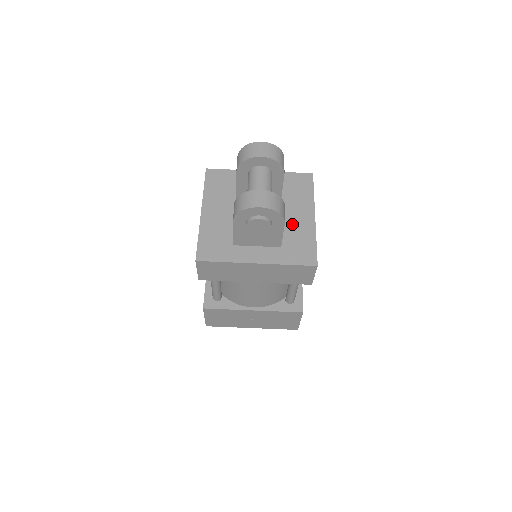
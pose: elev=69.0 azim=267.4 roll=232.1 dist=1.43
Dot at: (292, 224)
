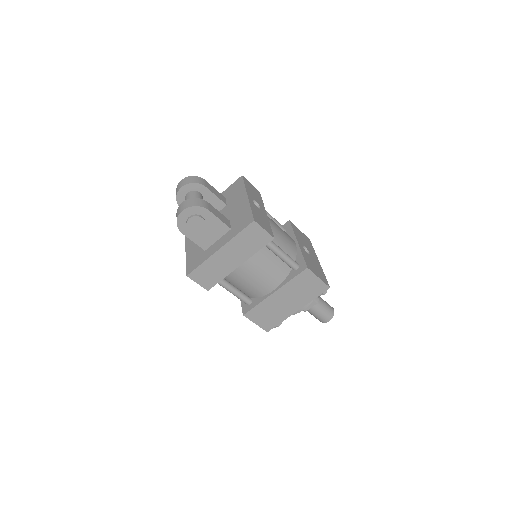
Dot at: (235, 212)
